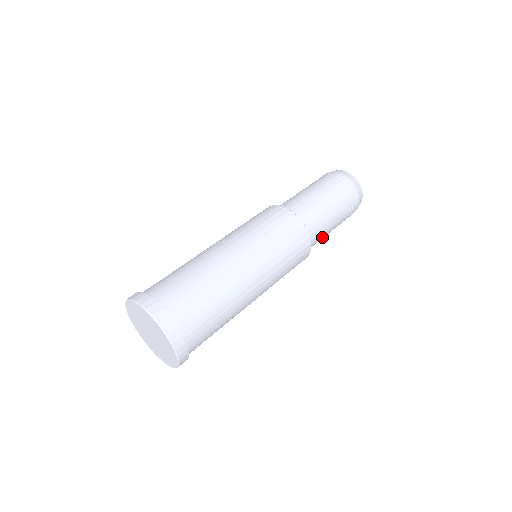
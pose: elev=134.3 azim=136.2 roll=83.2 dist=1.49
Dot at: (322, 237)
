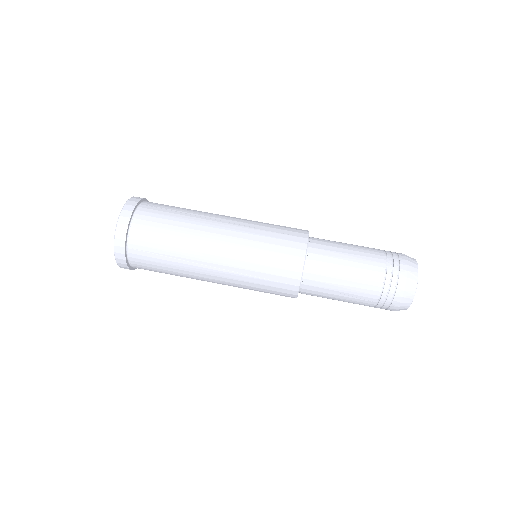
Dot at: occluded
